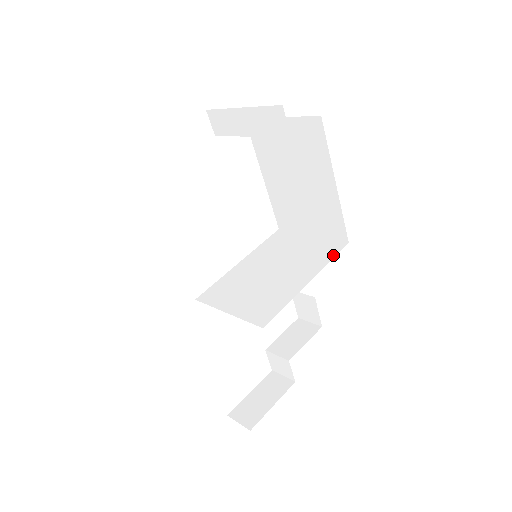
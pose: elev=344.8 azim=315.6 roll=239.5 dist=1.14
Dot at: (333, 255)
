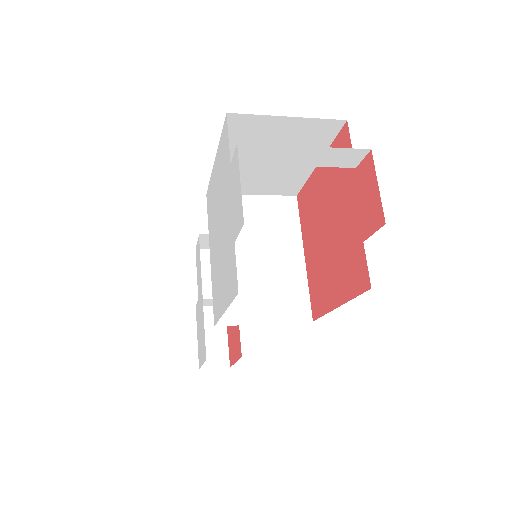
Dot at: (297, 216)
